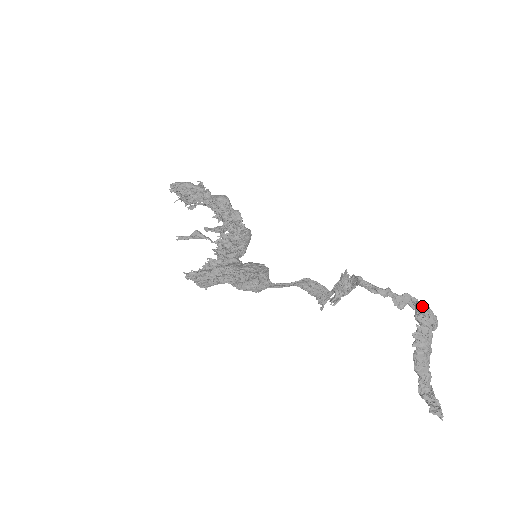
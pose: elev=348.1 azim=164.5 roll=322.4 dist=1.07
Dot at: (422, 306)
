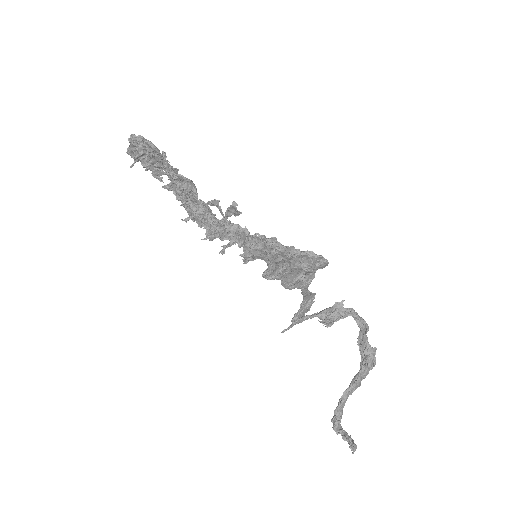
Dot at: (376, 349)
